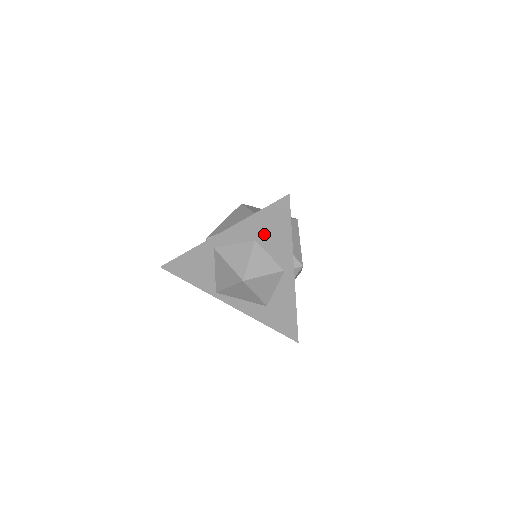
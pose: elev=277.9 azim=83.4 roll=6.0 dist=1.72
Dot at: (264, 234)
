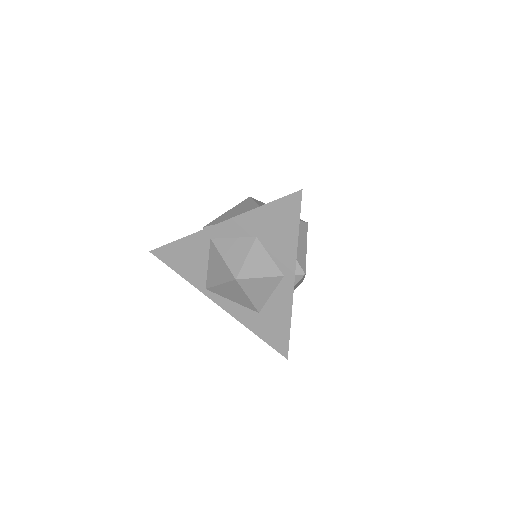
Dot at: (267, 231)
